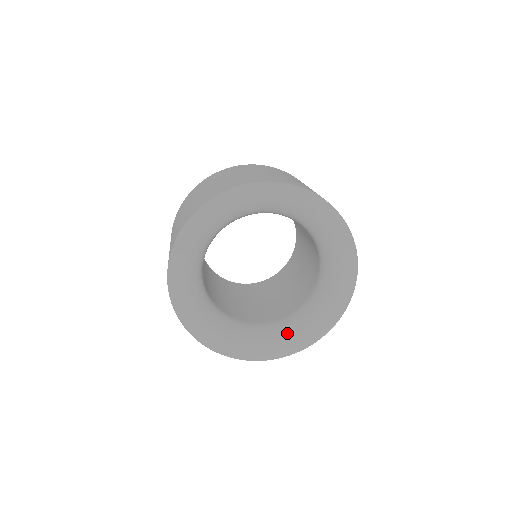
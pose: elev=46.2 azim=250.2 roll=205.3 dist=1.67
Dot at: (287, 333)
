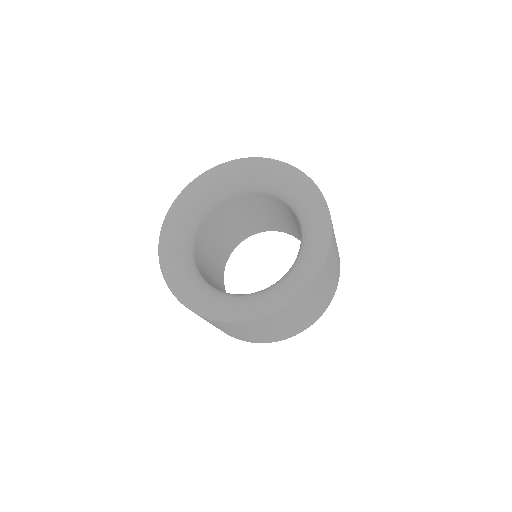
Dot at: (295, 268)
